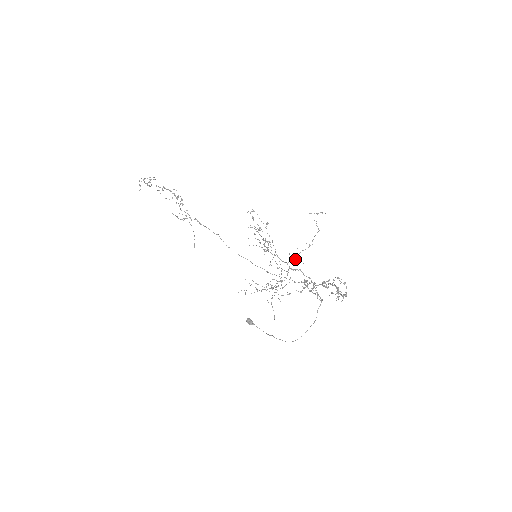
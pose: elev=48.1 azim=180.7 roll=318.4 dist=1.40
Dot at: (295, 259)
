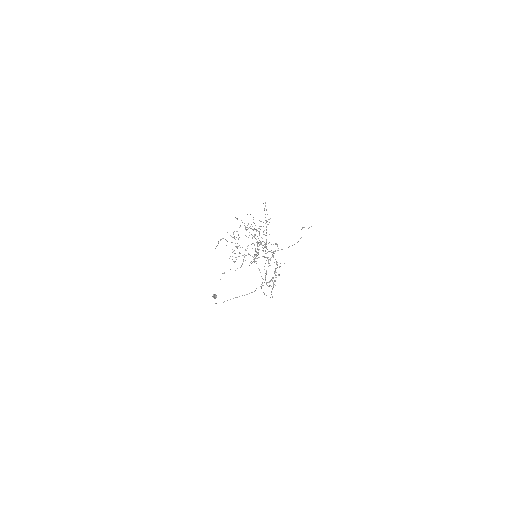
Dot at: (271, 250)
